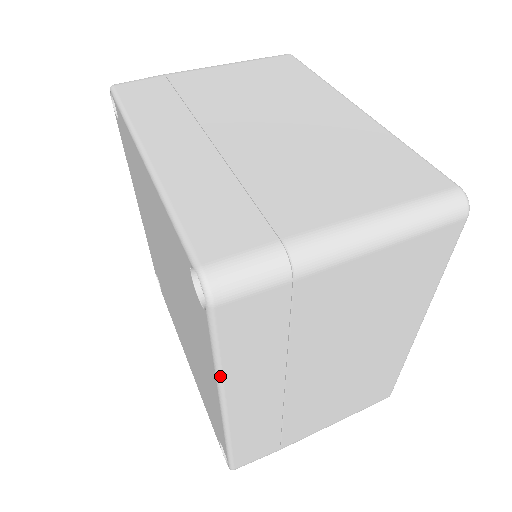
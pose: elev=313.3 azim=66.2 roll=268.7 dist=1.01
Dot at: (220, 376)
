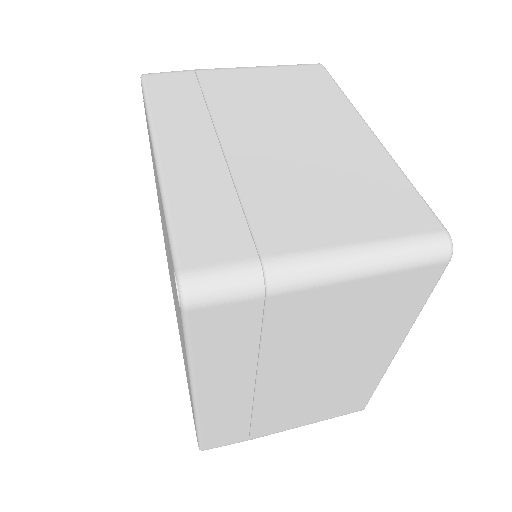
Dot at: (191, 369)
